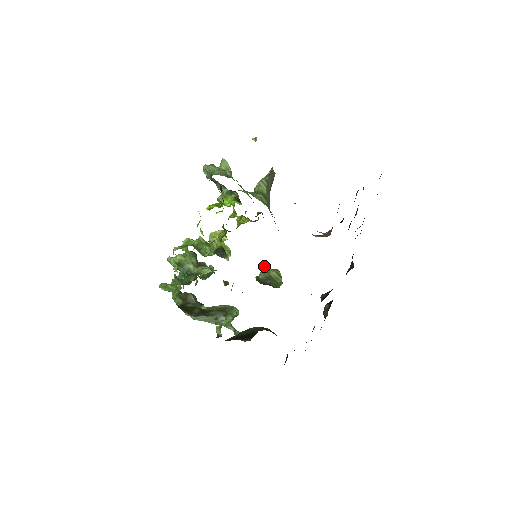
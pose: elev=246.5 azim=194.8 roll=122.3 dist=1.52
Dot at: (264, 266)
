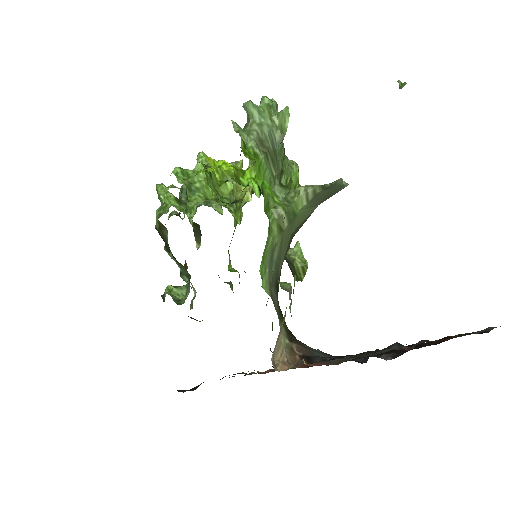
Dot at: occluded
